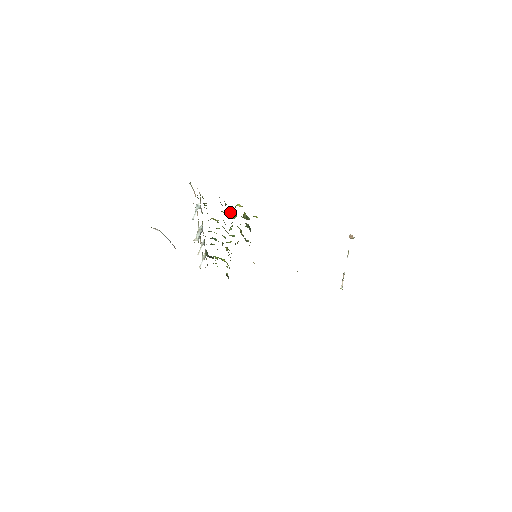
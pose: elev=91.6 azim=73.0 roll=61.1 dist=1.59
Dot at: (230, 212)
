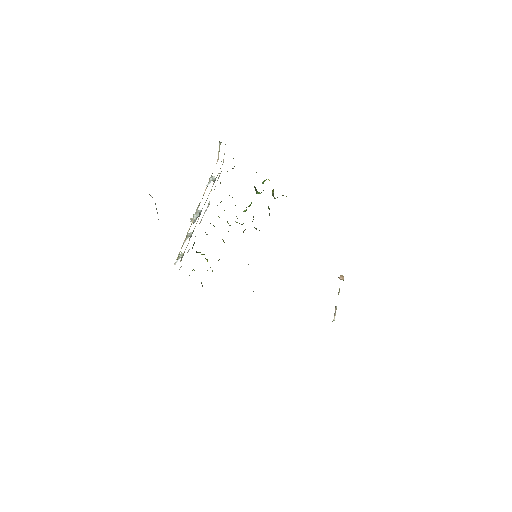
Dot at: occluded
